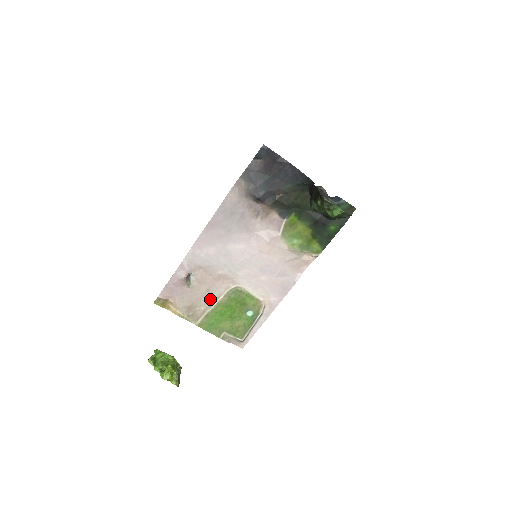
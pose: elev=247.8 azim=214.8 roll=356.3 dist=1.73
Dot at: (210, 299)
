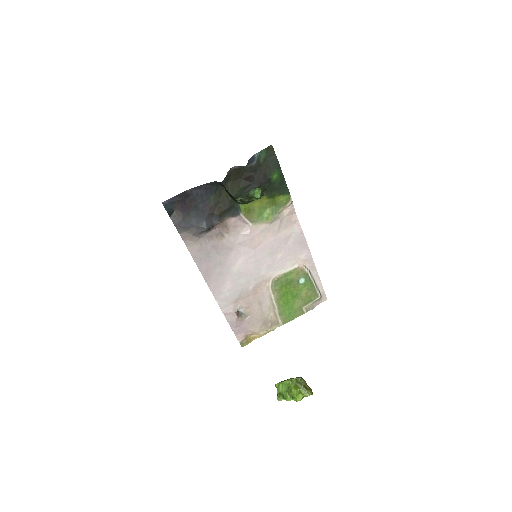
Dot at: (268, 305)
